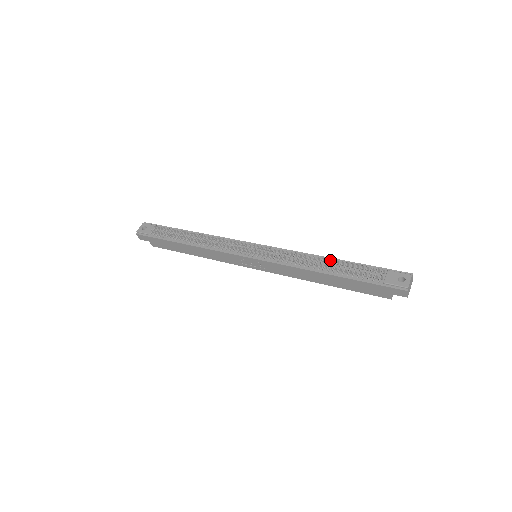
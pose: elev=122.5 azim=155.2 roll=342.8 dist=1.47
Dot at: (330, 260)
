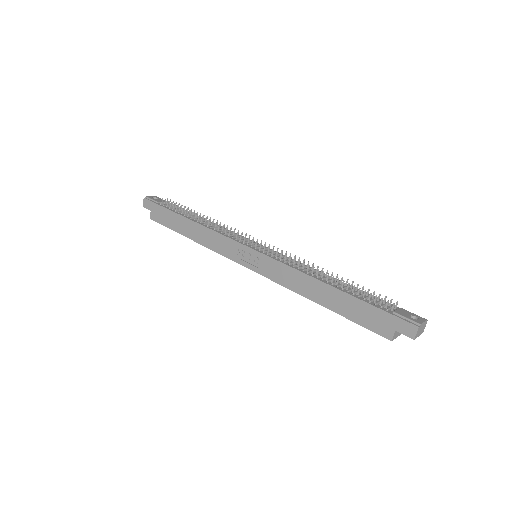
Dot at: occluded
